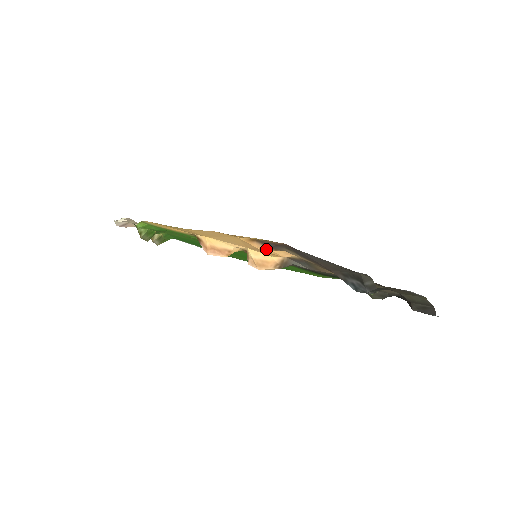
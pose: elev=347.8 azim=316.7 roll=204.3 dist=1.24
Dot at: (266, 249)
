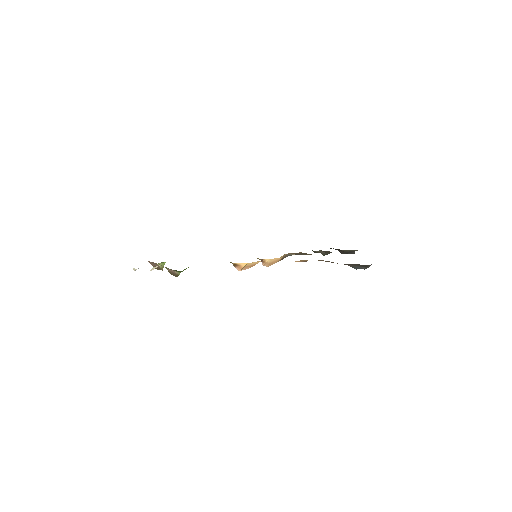
Dot at: occluded
